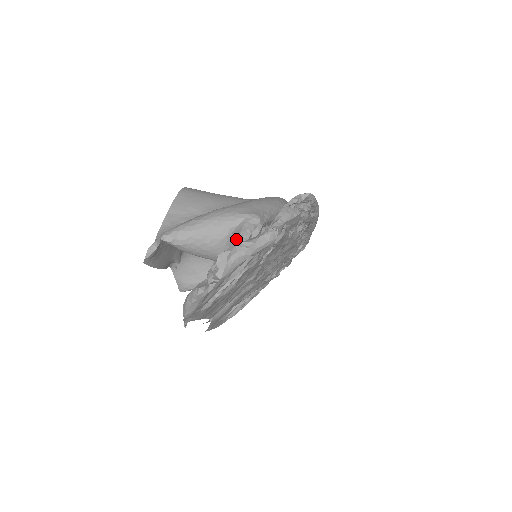
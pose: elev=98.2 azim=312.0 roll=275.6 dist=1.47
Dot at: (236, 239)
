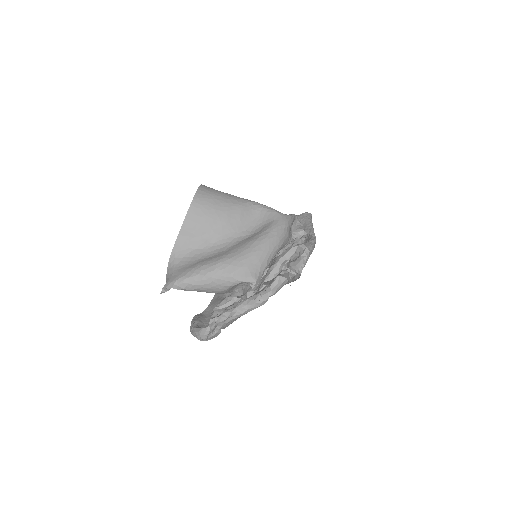
Dot at: (235, 286)
